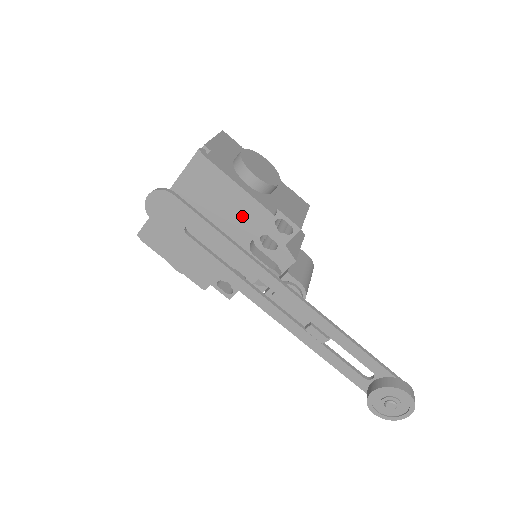
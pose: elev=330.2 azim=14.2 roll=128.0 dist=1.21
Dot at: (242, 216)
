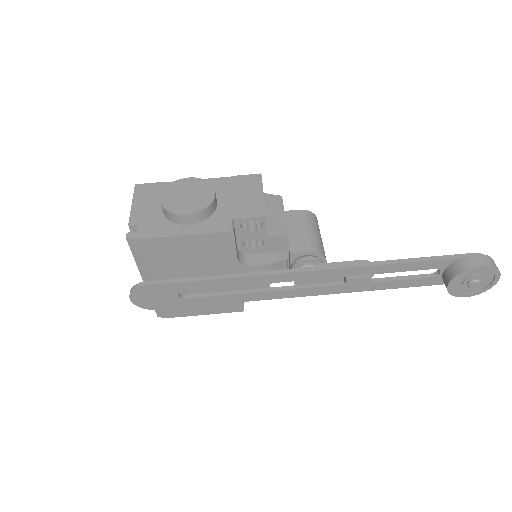
Dot at: (210, 251)
